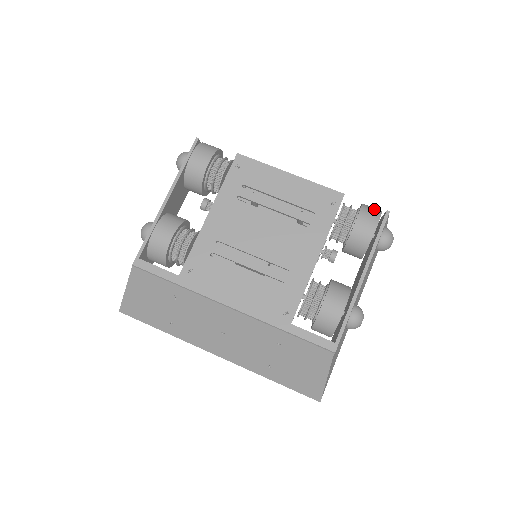
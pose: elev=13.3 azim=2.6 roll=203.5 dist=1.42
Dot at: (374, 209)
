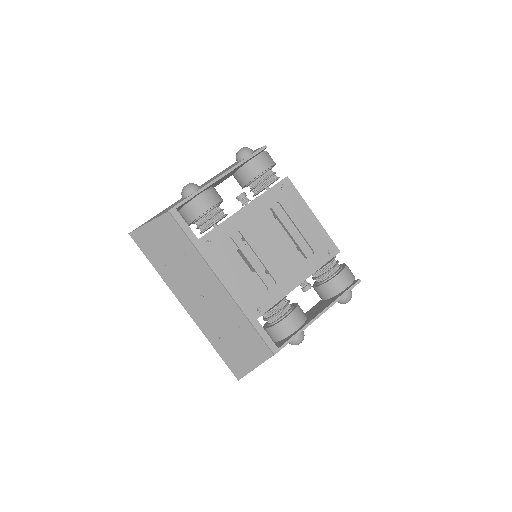
Dot at: (352, 273)
